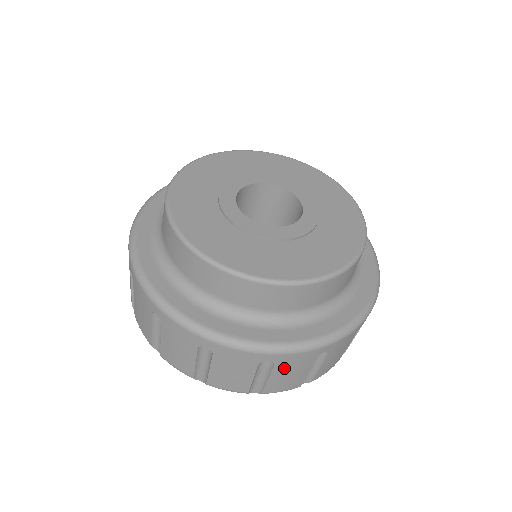
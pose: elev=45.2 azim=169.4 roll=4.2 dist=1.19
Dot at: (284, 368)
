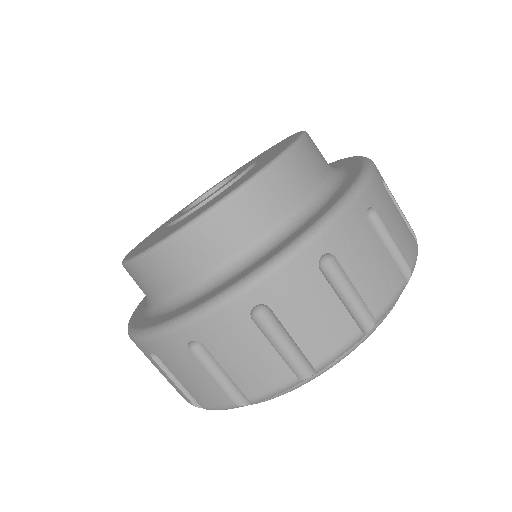
Dot at: (350, 255)
